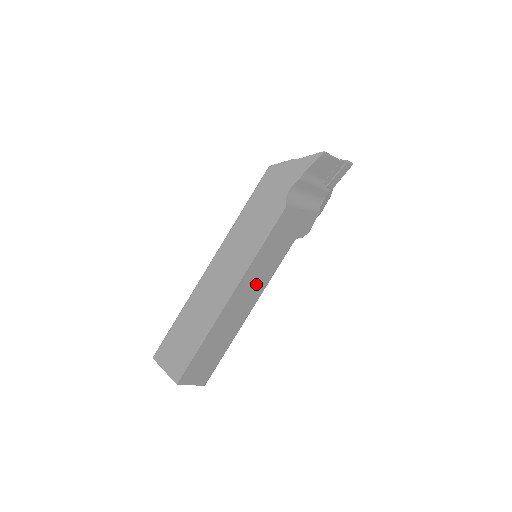
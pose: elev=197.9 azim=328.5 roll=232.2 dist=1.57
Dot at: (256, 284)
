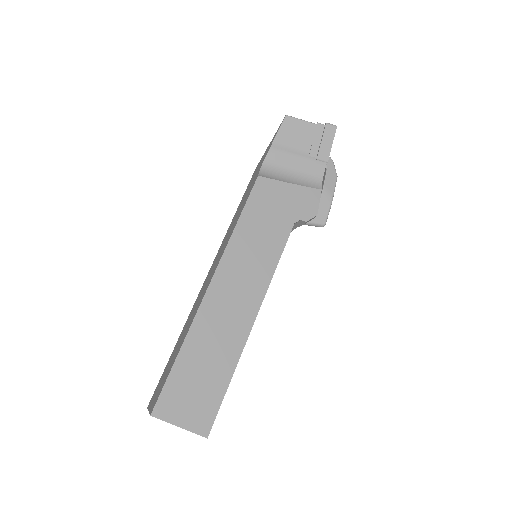
Dot at: (249, 276)
